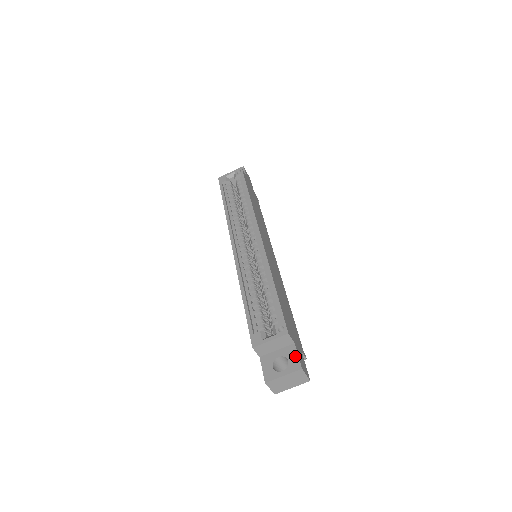
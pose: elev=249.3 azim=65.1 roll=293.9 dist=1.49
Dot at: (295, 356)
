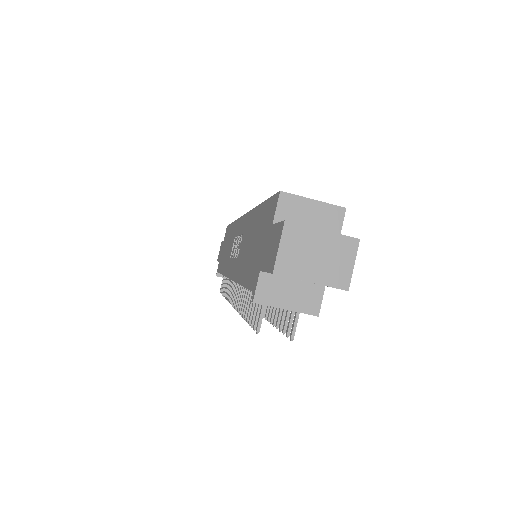
Dot at: occluded
